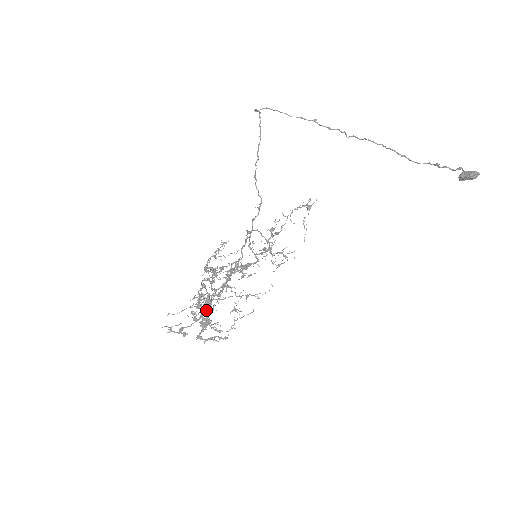
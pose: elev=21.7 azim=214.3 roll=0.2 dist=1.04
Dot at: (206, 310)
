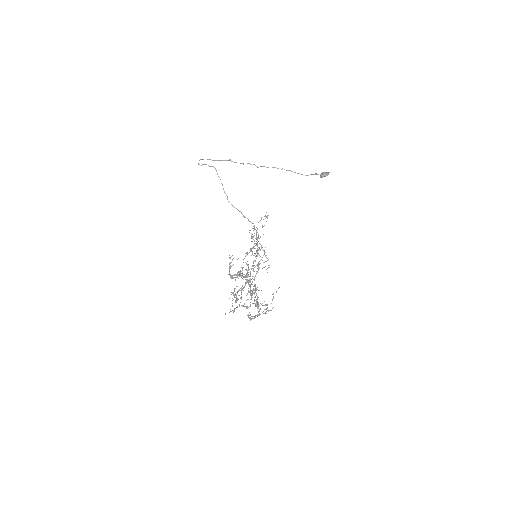
Dot at: (257, 298)
